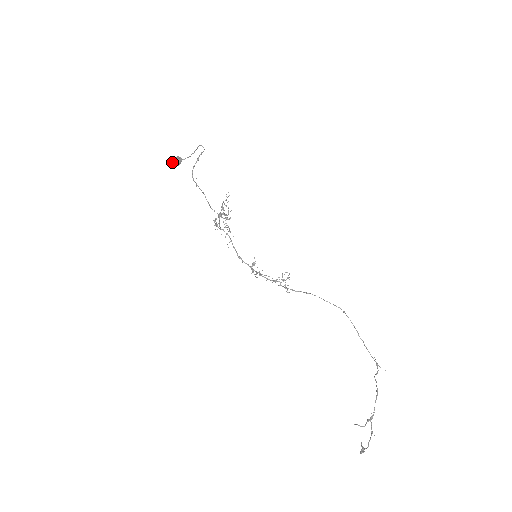
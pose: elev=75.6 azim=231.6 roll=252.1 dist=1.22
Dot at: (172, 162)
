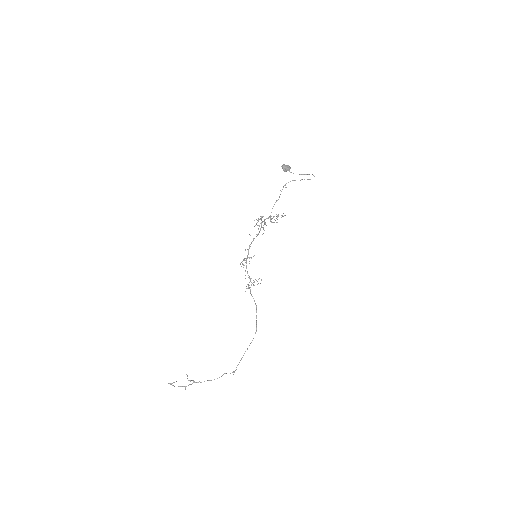
Dot at: (282, 166)
